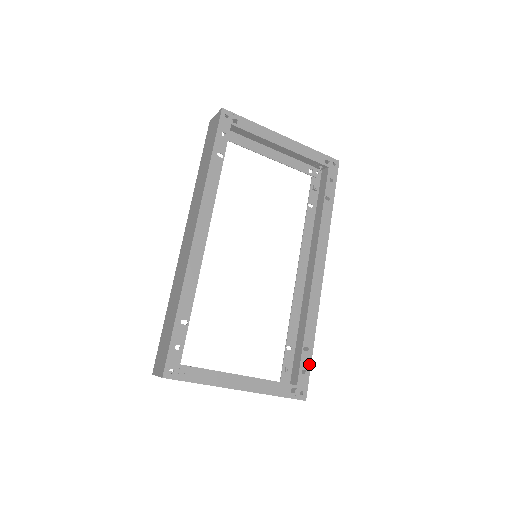
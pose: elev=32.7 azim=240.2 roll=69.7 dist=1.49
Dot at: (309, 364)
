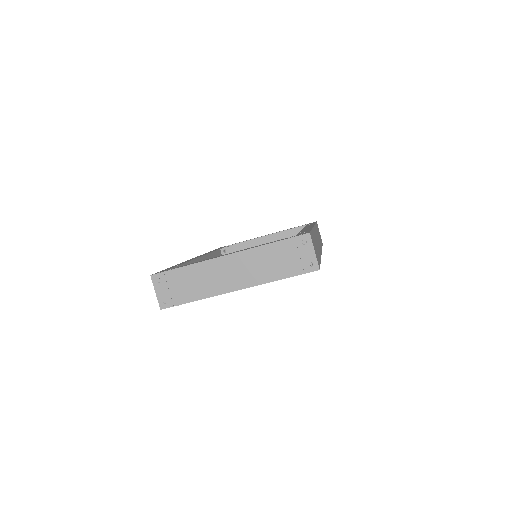
Dot at: occluded
